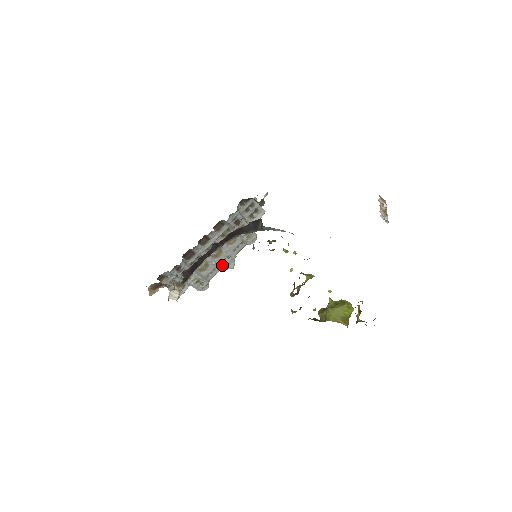
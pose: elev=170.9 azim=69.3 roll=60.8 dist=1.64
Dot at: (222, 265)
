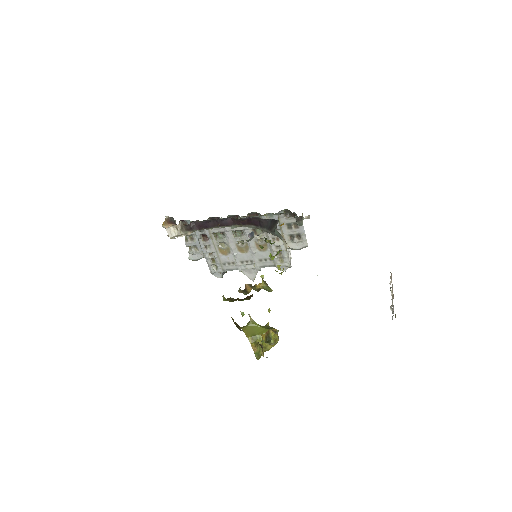
Dot at: (243, 266)
